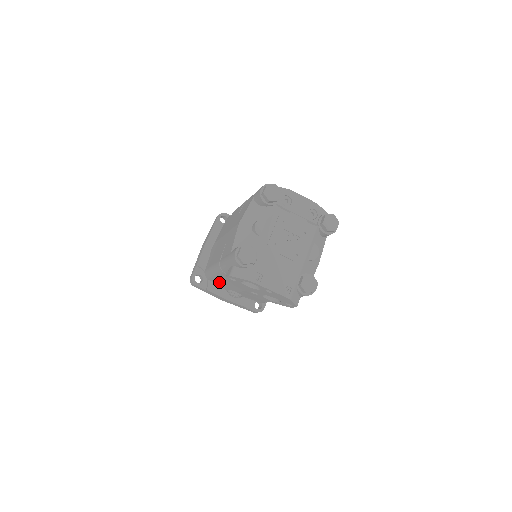
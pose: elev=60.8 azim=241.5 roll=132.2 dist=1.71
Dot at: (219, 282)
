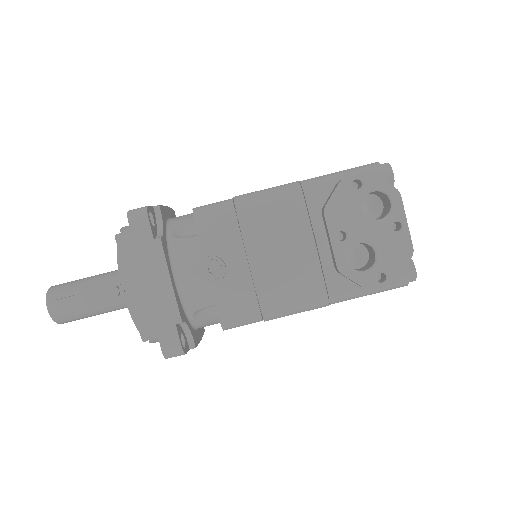
Dot at: (221, 228)
